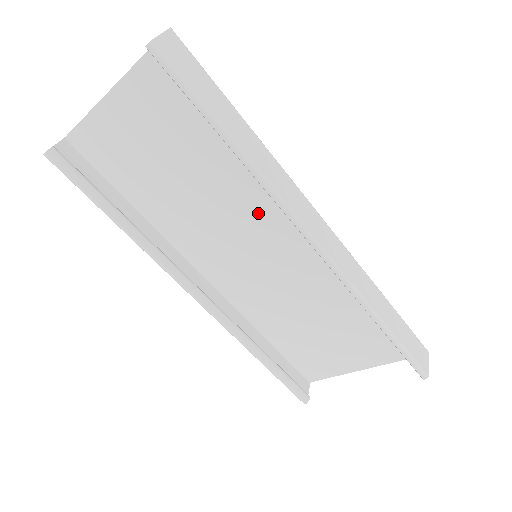
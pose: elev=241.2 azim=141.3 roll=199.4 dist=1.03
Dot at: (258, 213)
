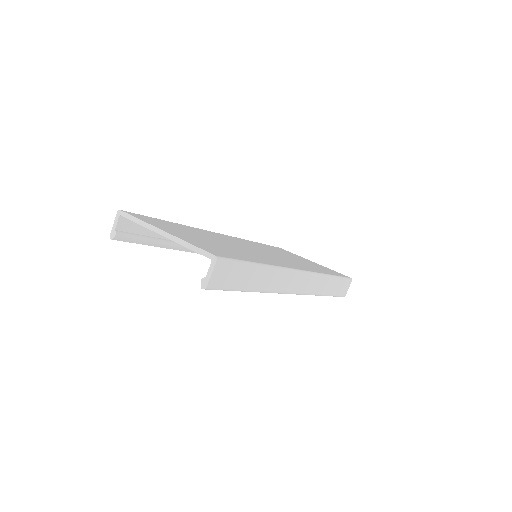
Dot at: occluded
